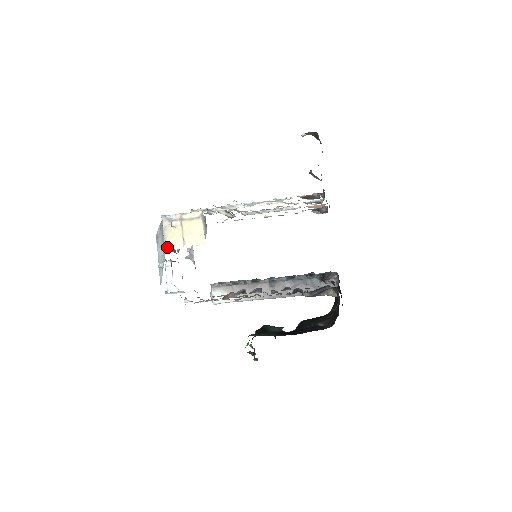
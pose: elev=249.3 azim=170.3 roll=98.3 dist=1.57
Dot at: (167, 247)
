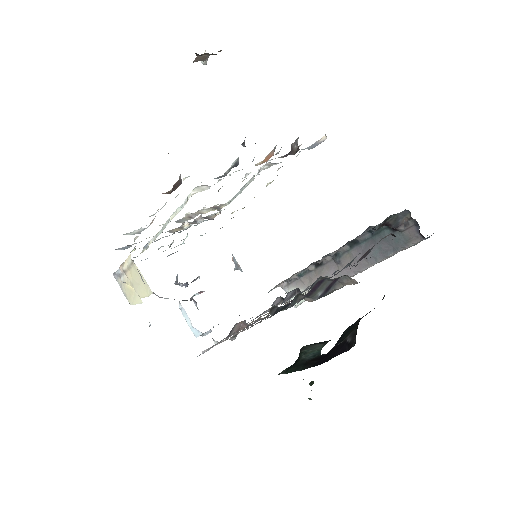
Dot at: (177, 284)
